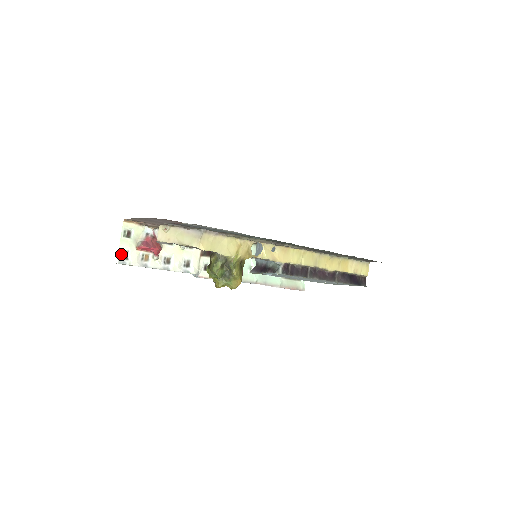
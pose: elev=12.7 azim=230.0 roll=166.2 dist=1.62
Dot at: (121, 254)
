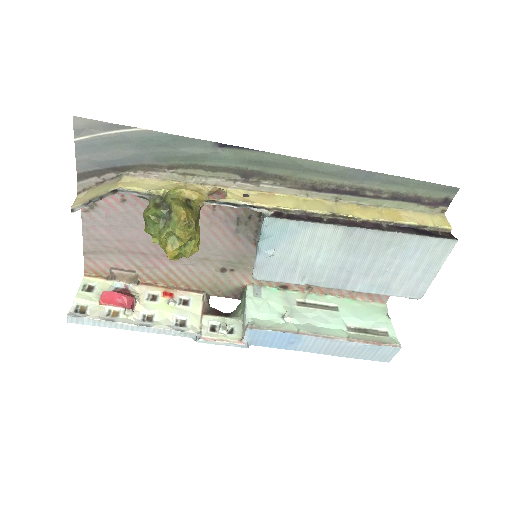
Dot at: (76, 309)
